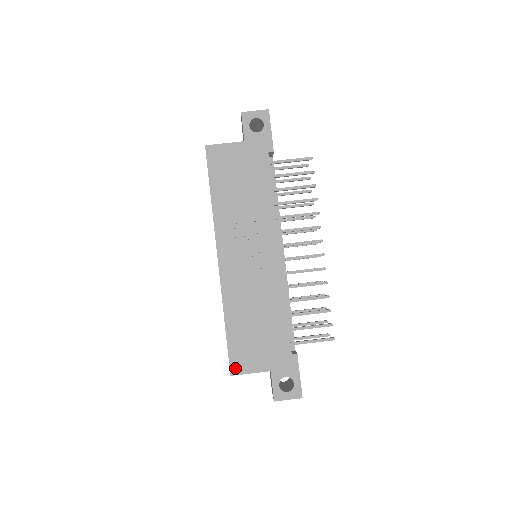
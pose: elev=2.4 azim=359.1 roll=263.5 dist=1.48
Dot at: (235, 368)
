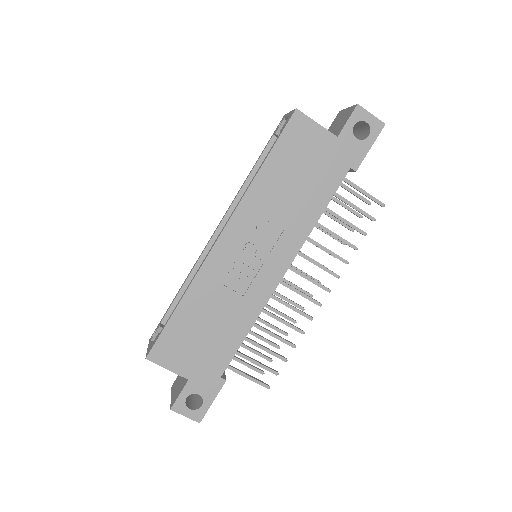
Dot at: (156, 354)
